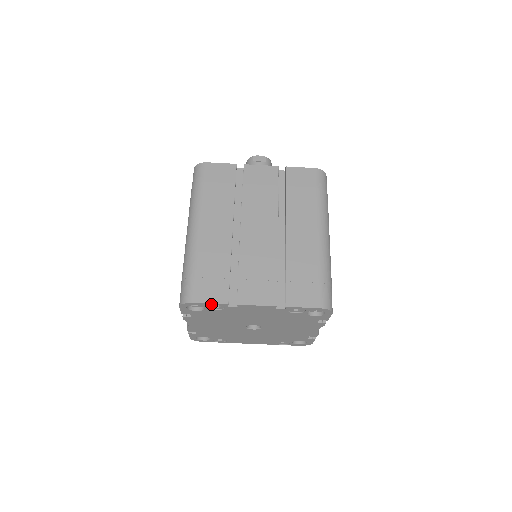
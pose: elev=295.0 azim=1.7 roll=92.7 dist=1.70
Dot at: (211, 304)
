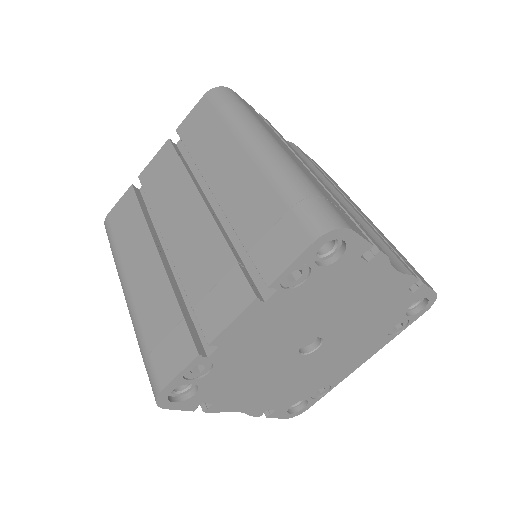
Dot at: (185, 373)
